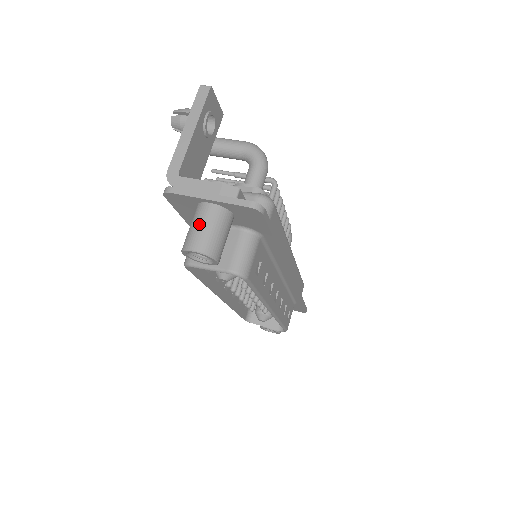
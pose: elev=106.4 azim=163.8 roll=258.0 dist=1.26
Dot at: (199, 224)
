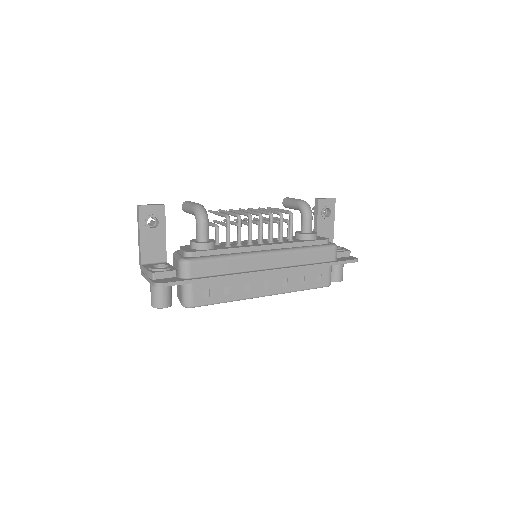
Dot at: occluded
